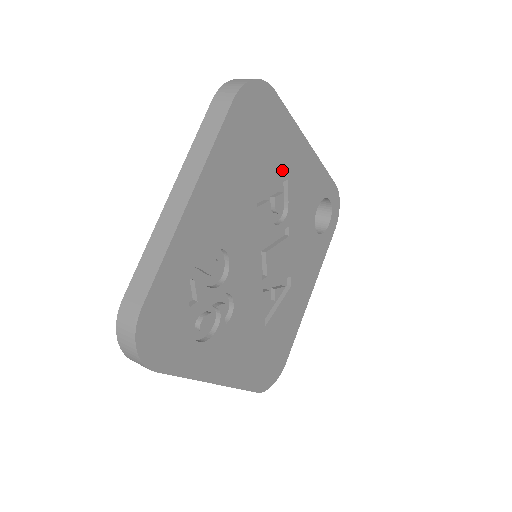
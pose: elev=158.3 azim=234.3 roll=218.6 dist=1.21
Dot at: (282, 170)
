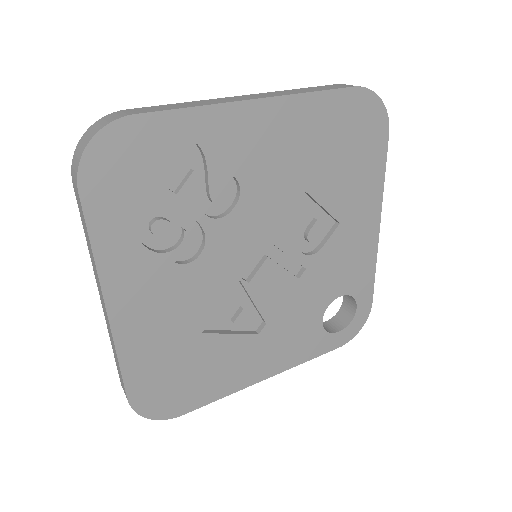
Dot at: (342, 207)
